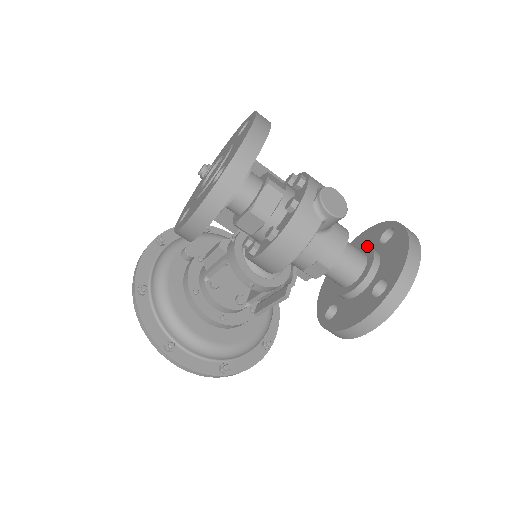
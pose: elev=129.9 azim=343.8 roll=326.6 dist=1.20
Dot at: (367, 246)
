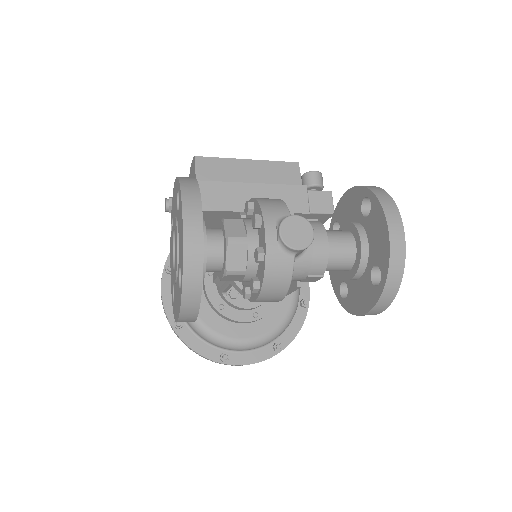
Dot at: (351, 223)
